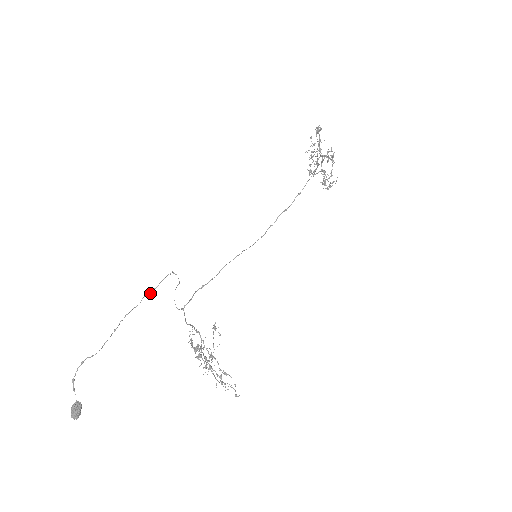
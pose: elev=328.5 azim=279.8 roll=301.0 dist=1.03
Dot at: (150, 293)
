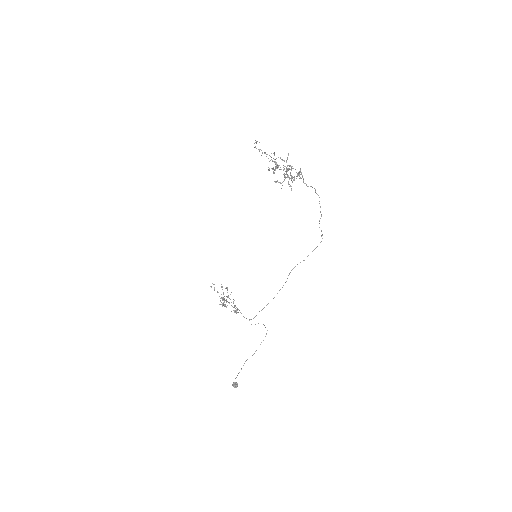
Dot at: occluded
